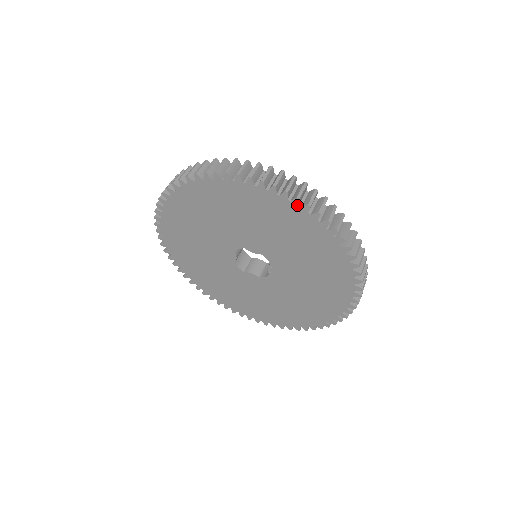
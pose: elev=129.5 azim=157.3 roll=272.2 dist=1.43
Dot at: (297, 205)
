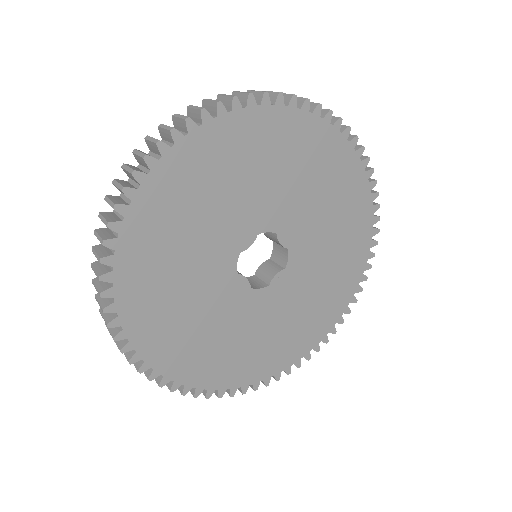
Dot at: (373, 200)
